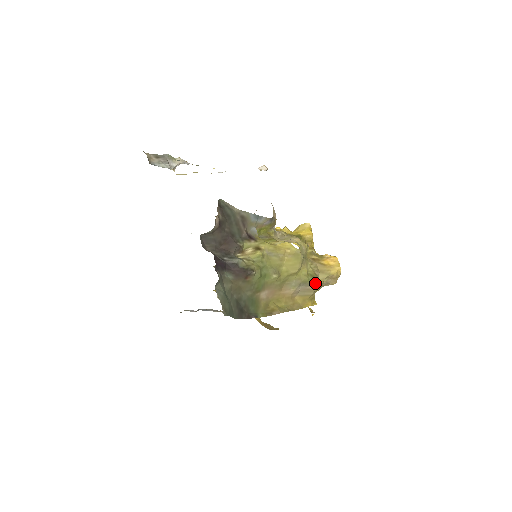
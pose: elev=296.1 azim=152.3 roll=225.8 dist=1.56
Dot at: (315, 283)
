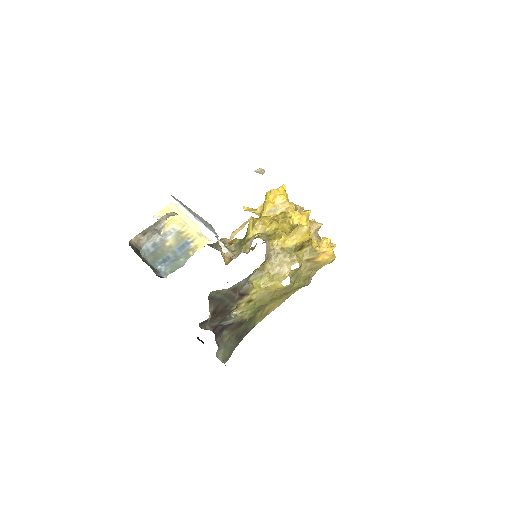
Dot at: (306, 285)
